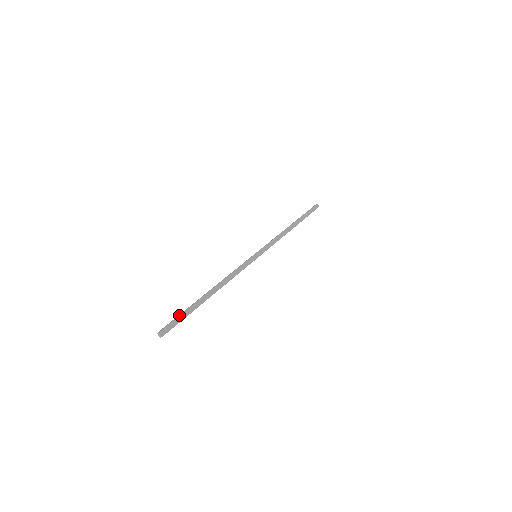
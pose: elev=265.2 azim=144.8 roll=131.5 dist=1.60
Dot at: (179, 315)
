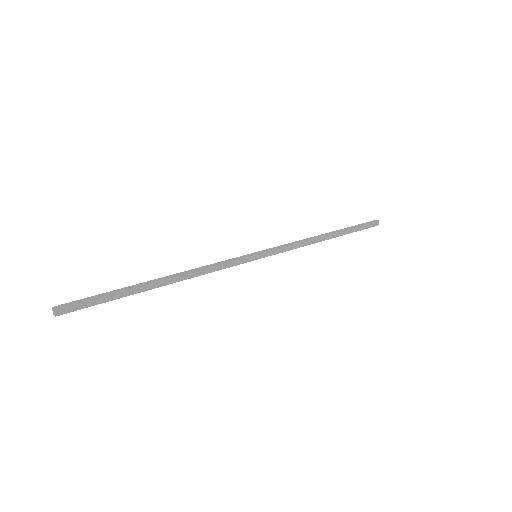
Dot at: (98, 297)
